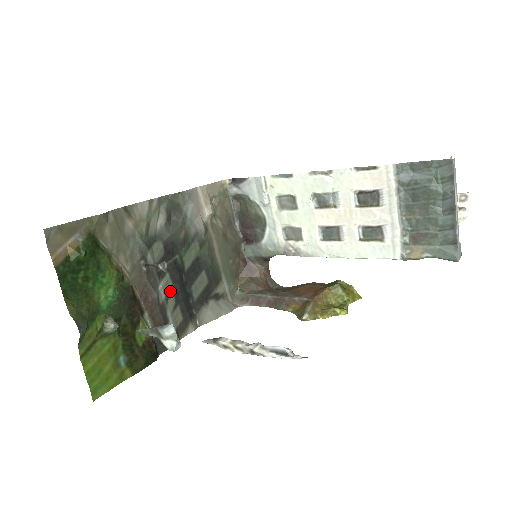
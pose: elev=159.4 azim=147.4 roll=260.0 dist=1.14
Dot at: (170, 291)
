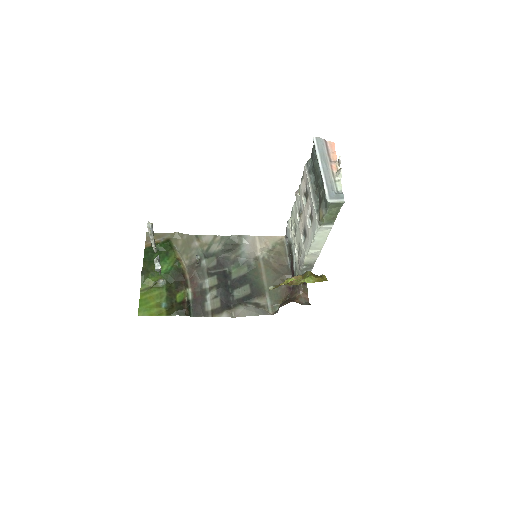
Dot at: (214, 286)
